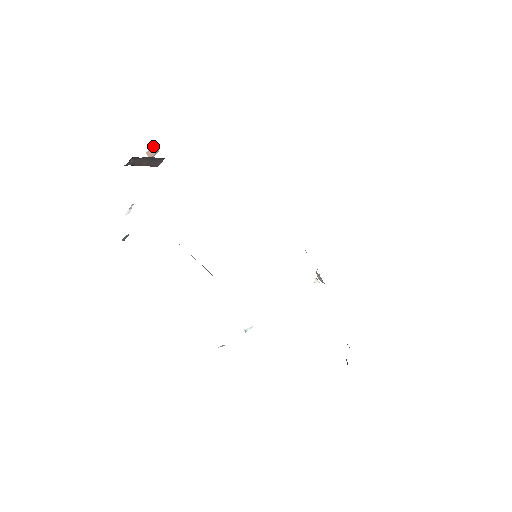
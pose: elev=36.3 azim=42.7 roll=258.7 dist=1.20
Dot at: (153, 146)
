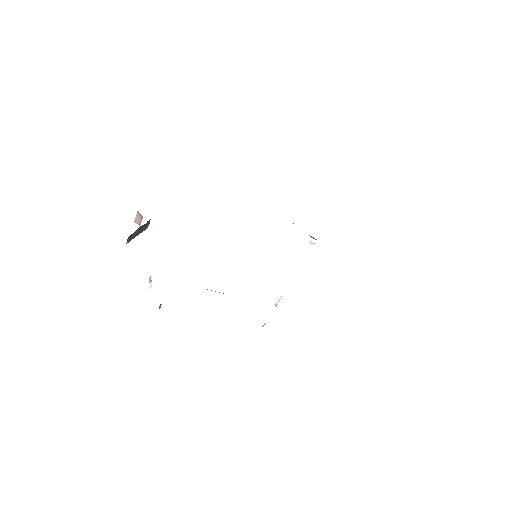
Dot at: (136, 215)
